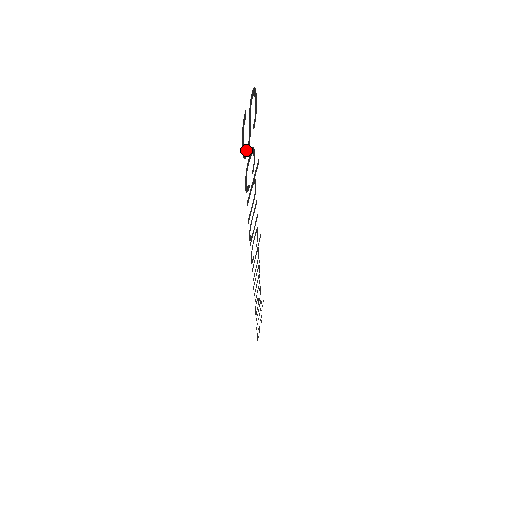
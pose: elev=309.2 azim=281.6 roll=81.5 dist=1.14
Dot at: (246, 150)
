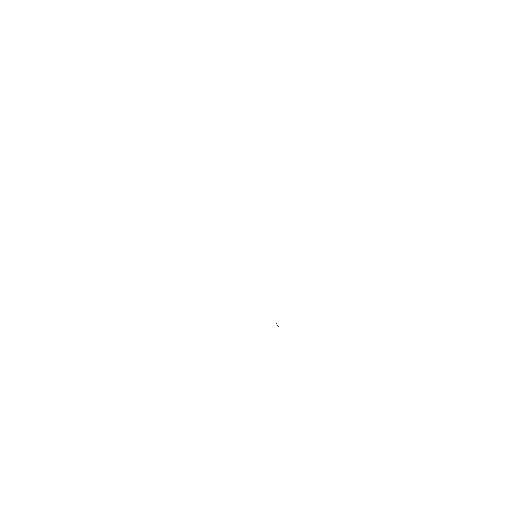
Dot at: occluded
